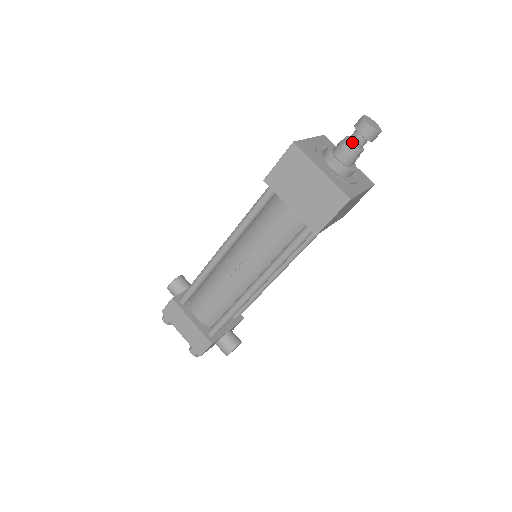
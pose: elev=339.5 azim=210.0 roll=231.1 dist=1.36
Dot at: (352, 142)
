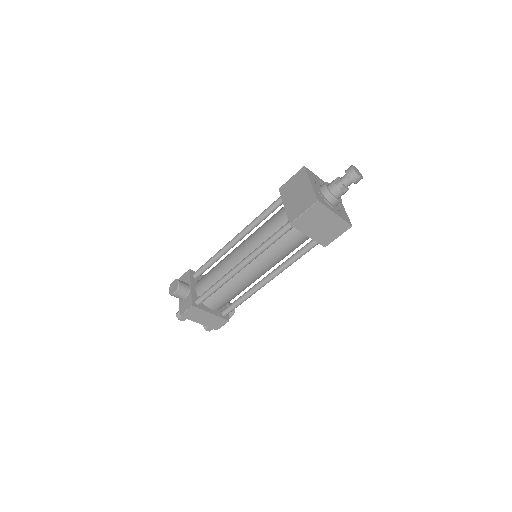
Dot at: (345, 186)
